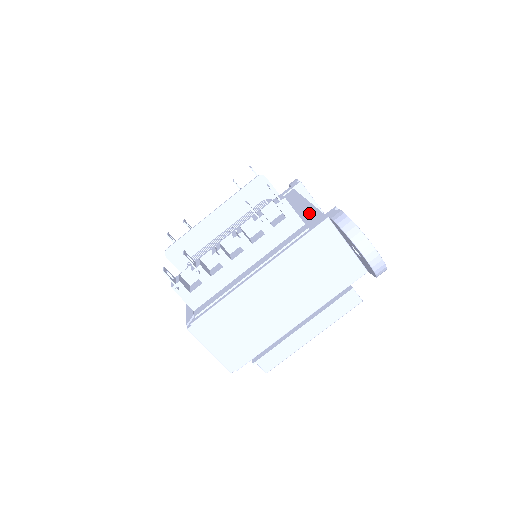
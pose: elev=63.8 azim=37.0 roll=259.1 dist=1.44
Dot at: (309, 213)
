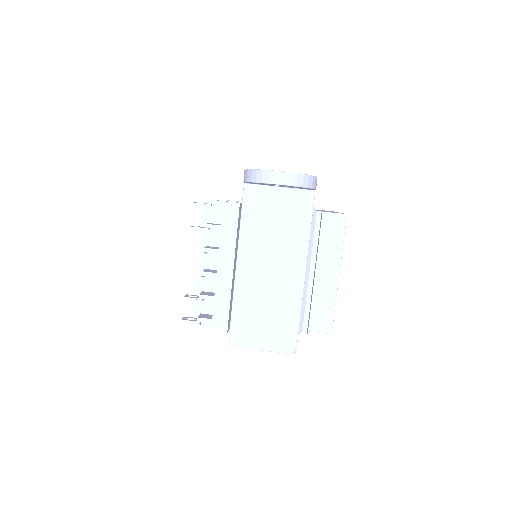
Dot at: occluded
